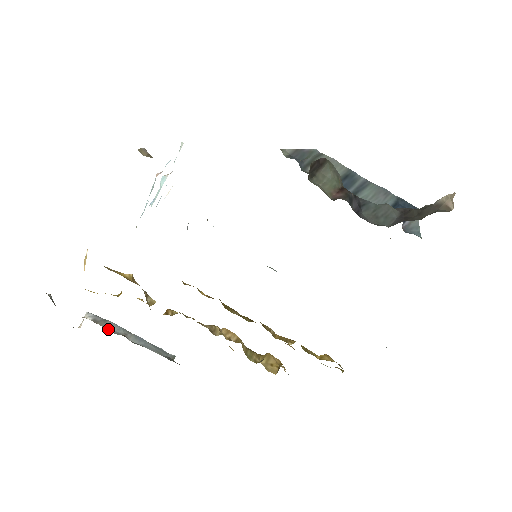
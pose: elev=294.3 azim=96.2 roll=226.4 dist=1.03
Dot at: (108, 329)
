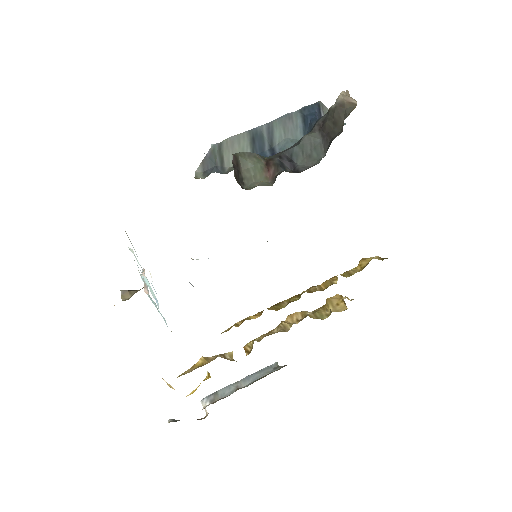
Dot at: (224, 396)
